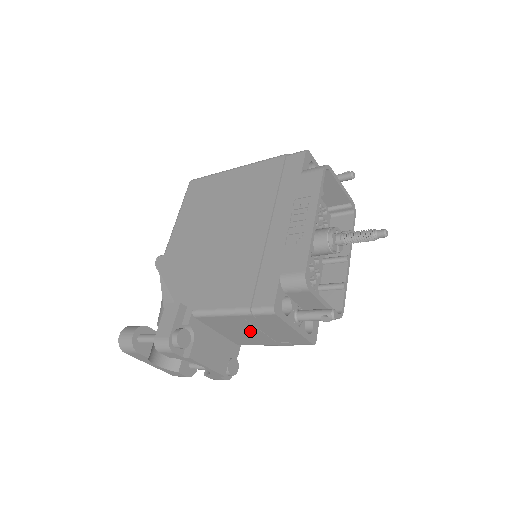
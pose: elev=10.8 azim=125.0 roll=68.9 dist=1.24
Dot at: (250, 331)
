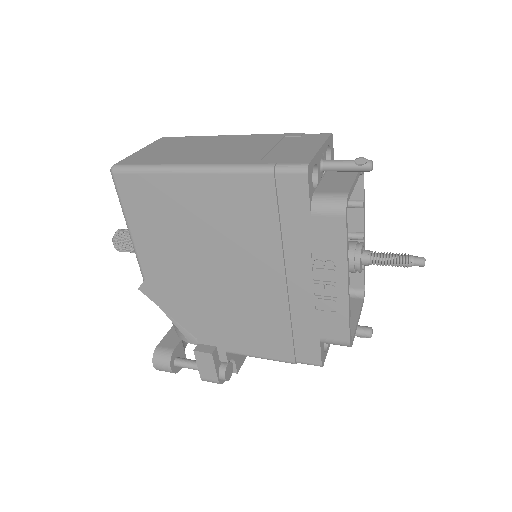
Dot at: occluded
